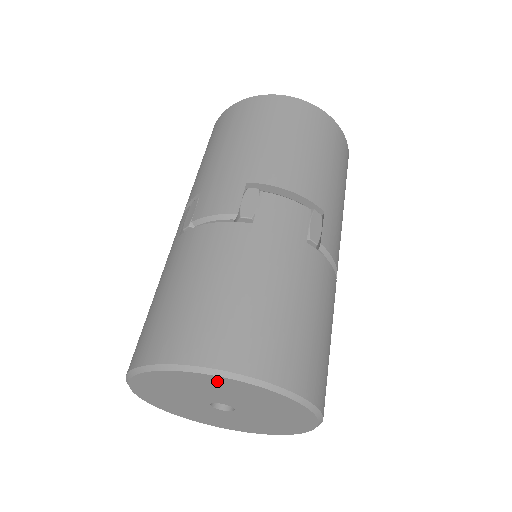
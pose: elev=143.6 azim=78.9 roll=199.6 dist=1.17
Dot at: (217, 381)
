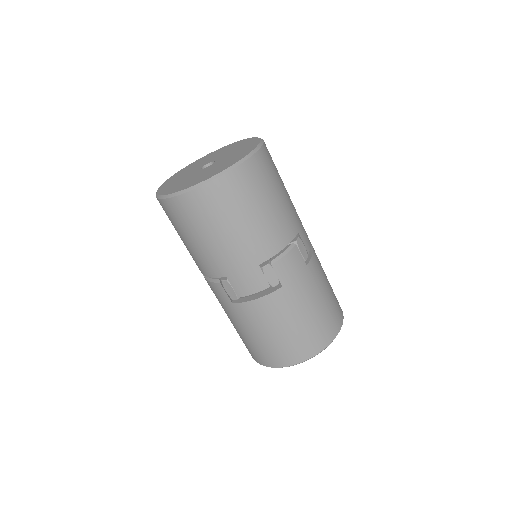
Dot at: occluded
